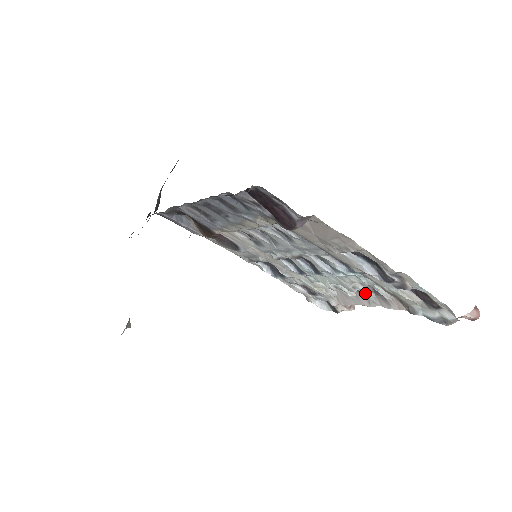
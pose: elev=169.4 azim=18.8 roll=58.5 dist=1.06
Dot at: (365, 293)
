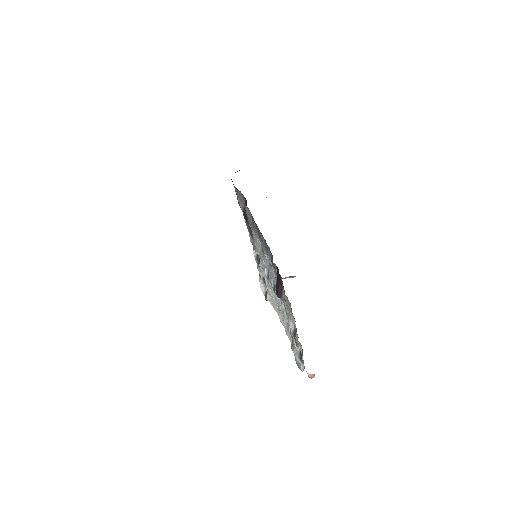
Dot at: (284, 317)
